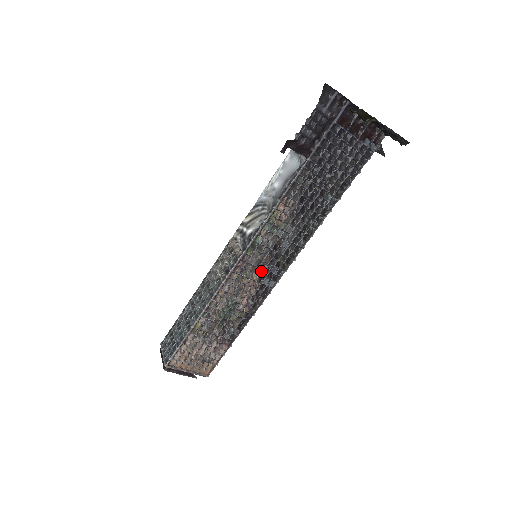
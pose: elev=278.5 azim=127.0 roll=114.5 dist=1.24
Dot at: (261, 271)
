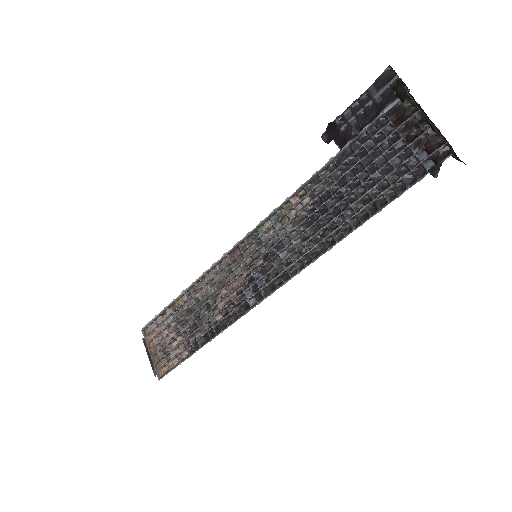
Dot at: (250, 275)
